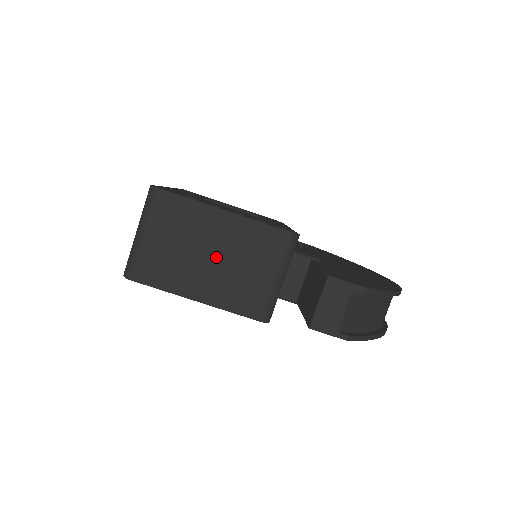
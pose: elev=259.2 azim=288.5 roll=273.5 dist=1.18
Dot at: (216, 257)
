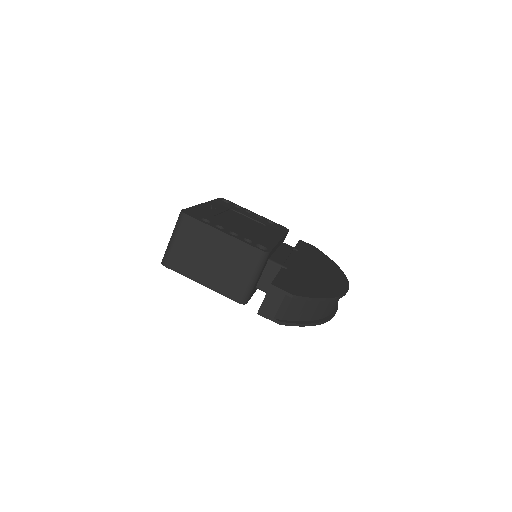
Dot at: (215, 260)
